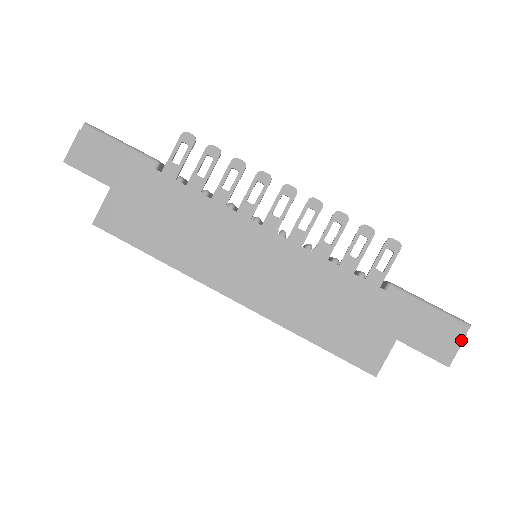
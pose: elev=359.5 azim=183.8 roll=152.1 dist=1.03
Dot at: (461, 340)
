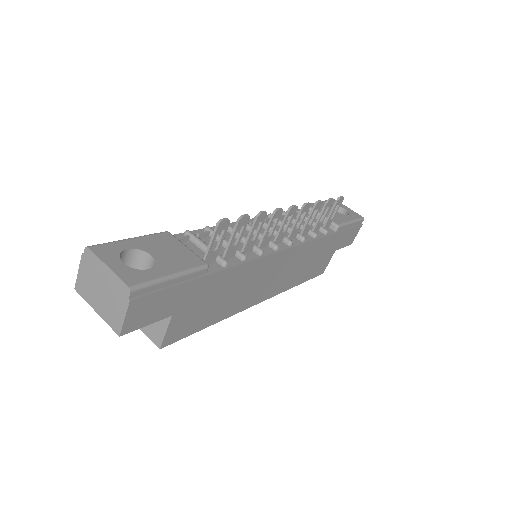
Dot at: occluded
